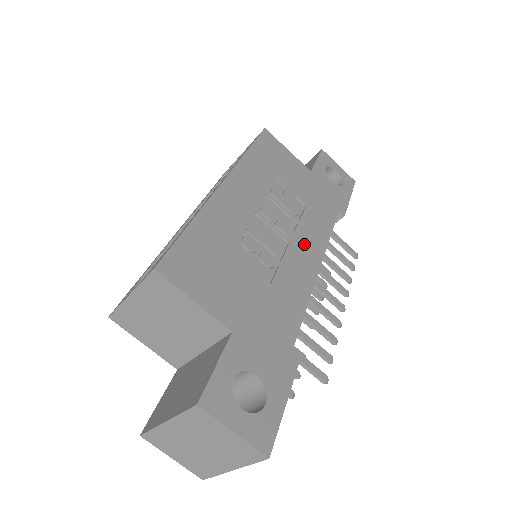
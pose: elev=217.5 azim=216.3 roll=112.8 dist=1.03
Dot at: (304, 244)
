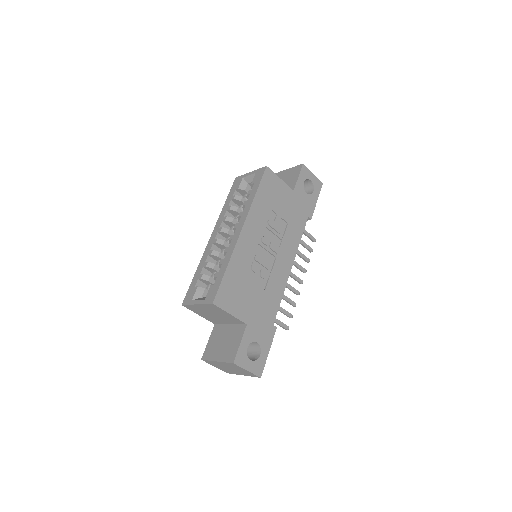
Dot at: (284, 255)
